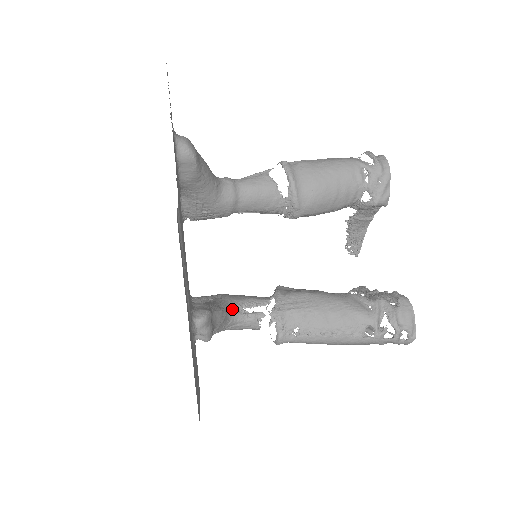
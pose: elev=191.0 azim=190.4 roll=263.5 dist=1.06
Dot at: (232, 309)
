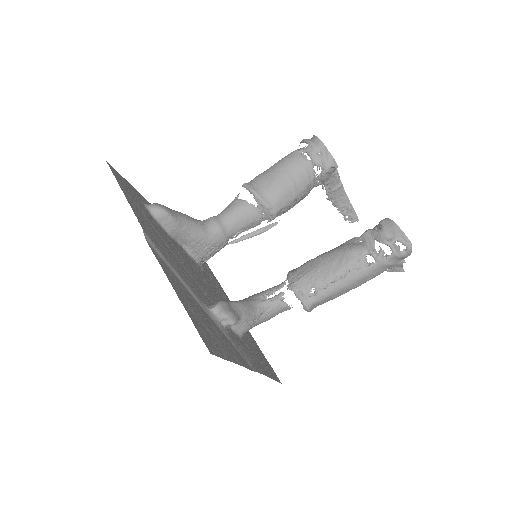
Dot at: (255, 300)
